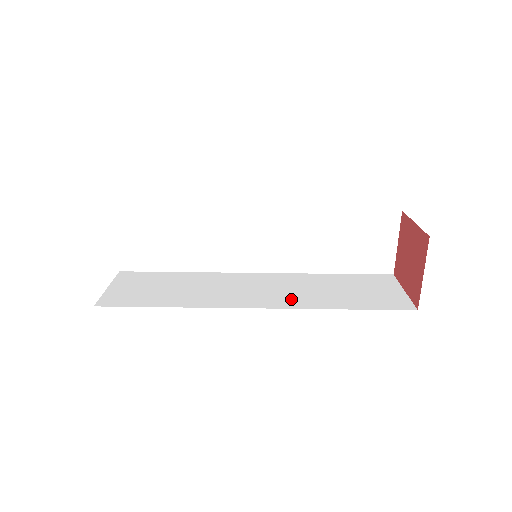
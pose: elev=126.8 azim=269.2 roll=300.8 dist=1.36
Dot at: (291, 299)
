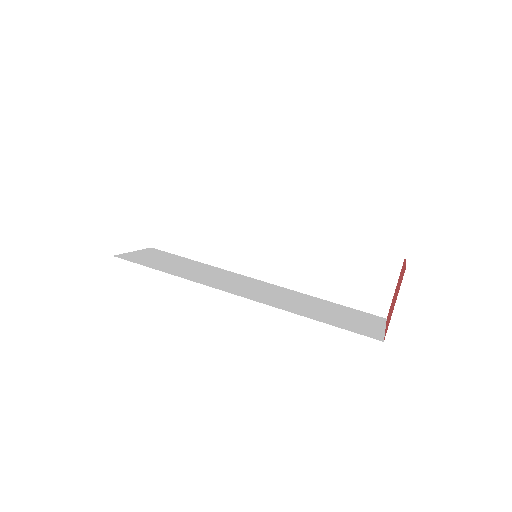
Dot at: (273, 300)
